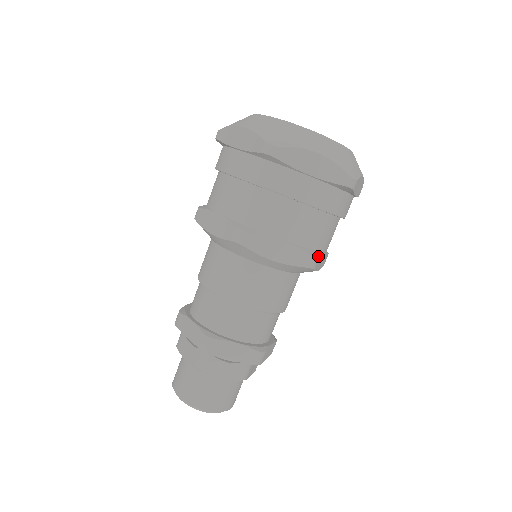
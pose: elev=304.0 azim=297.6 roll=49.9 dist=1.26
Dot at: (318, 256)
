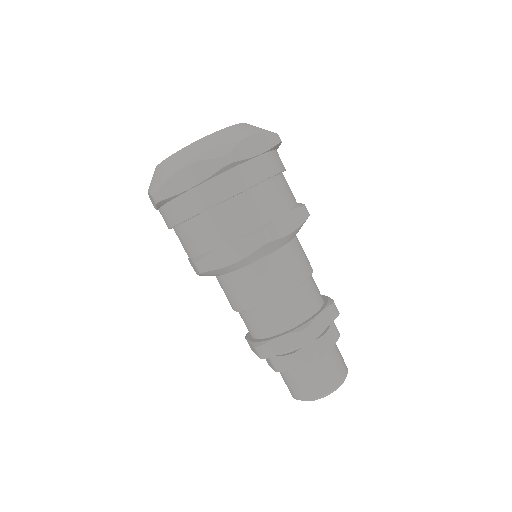
Dot at: (304, 205)
